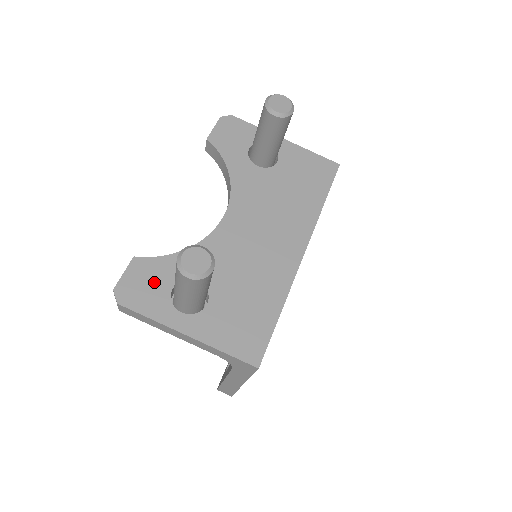
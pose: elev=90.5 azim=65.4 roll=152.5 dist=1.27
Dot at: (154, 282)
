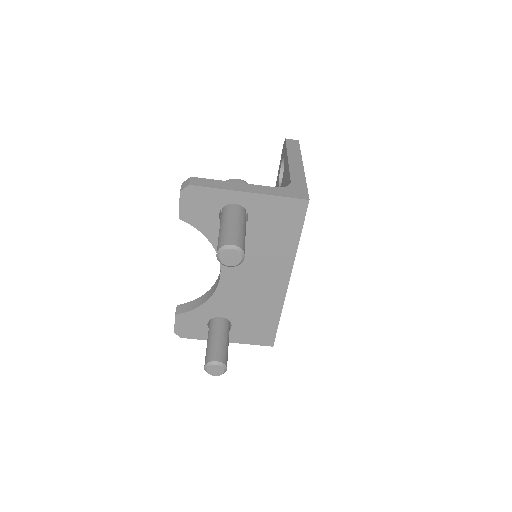
Dot at: (195, 324)
